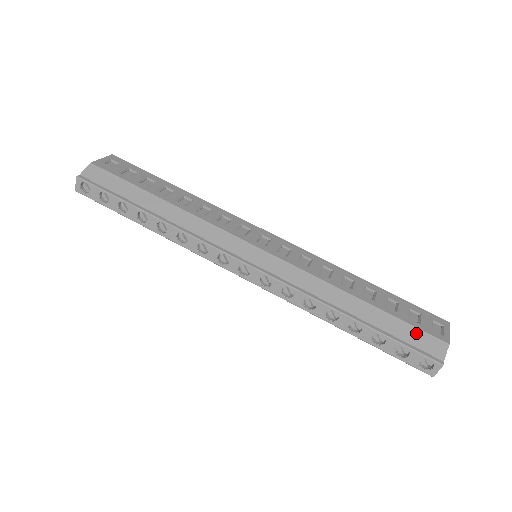
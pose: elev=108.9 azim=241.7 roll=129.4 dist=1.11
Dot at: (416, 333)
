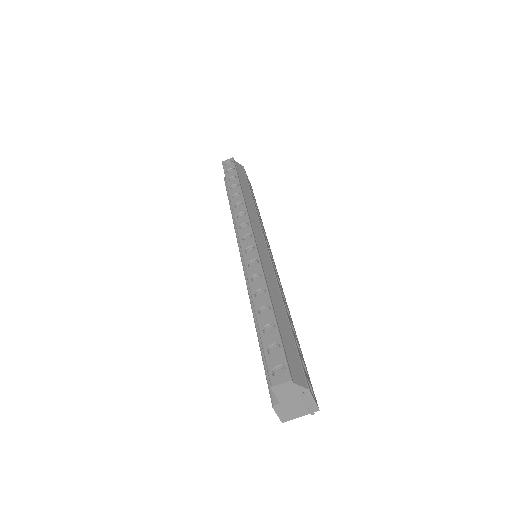
Dot at: (296, 358)
